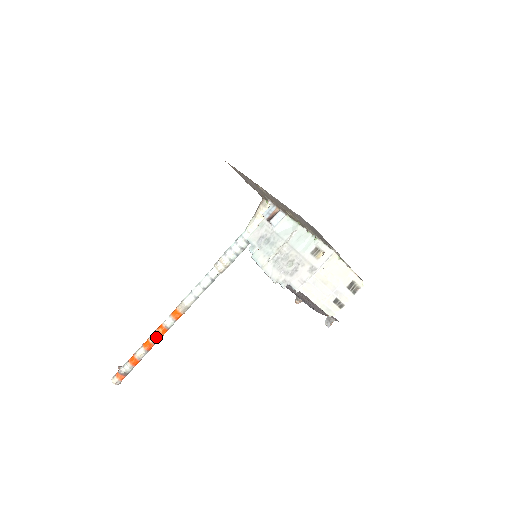
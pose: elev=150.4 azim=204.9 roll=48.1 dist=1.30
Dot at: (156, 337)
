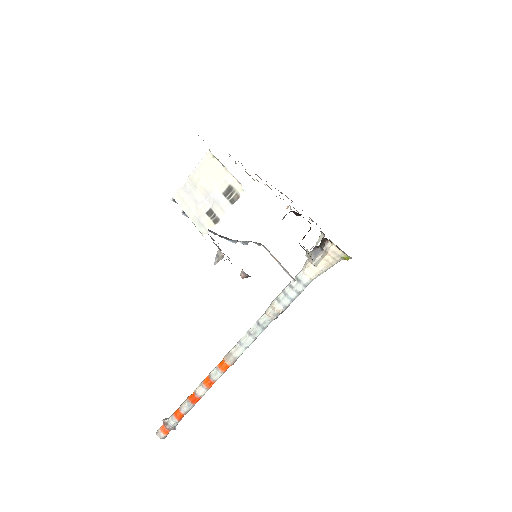
Dot at: (200, 386)
